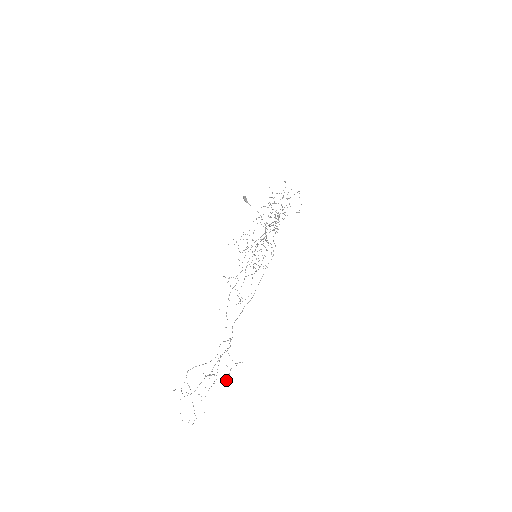
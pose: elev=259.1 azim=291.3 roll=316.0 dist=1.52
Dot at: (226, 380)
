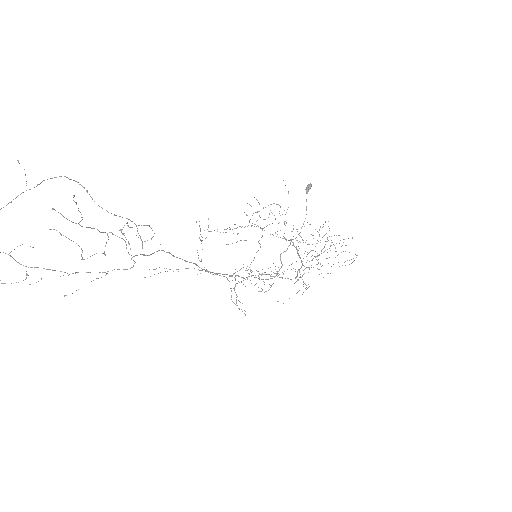
Dot at: (82, 257)
